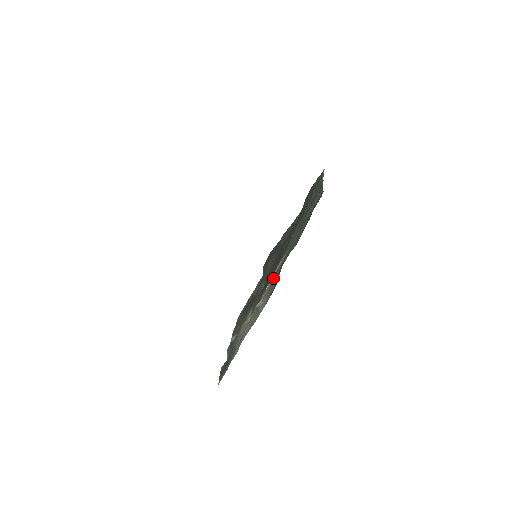
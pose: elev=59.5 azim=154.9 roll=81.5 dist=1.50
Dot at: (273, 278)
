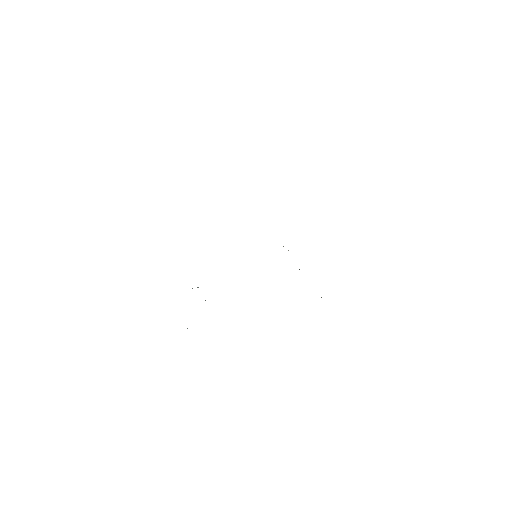
Dot at: occluded
